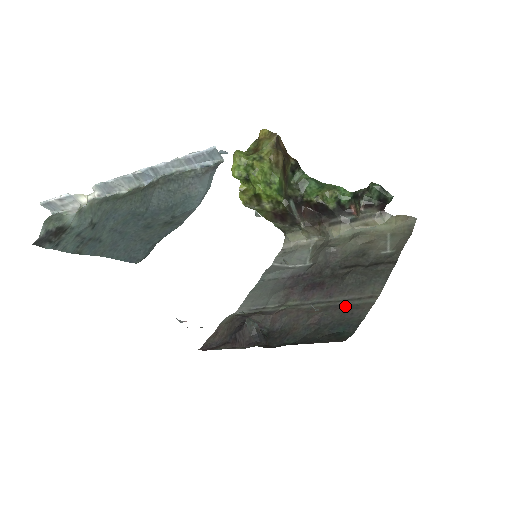
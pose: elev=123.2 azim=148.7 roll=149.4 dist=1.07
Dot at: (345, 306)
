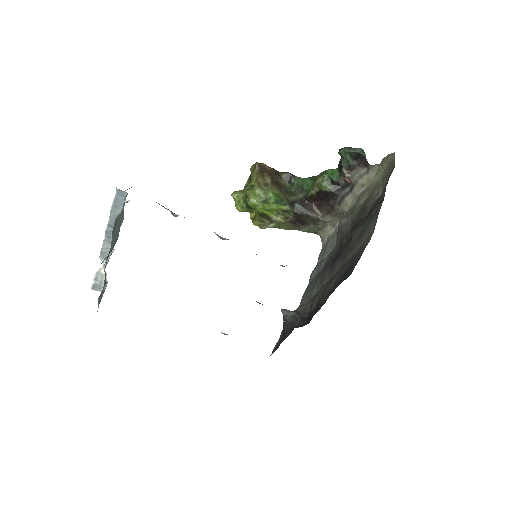
Dot at: (352, 259)
